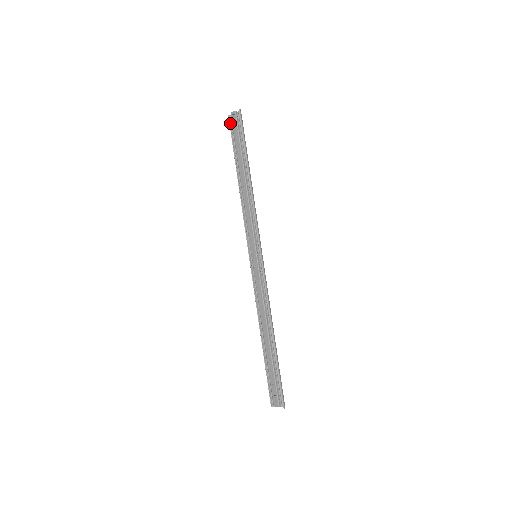
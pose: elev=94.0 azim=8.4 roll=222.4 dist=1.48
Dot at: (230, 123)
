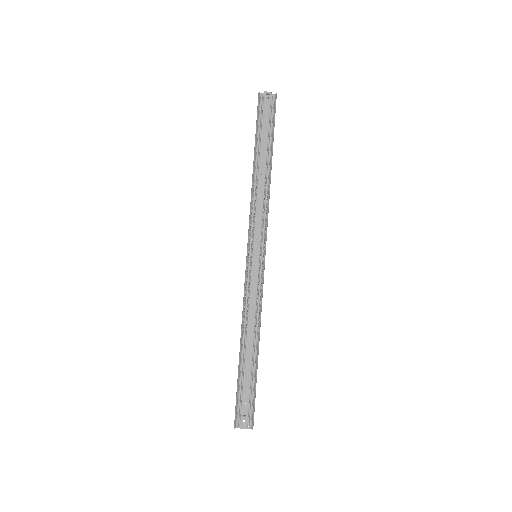
Dot at: (258, 101)
